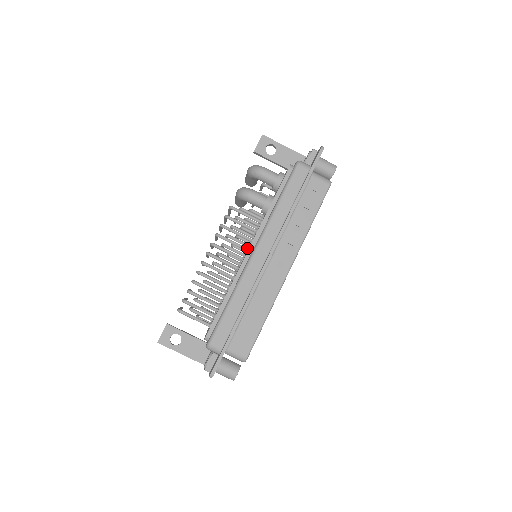
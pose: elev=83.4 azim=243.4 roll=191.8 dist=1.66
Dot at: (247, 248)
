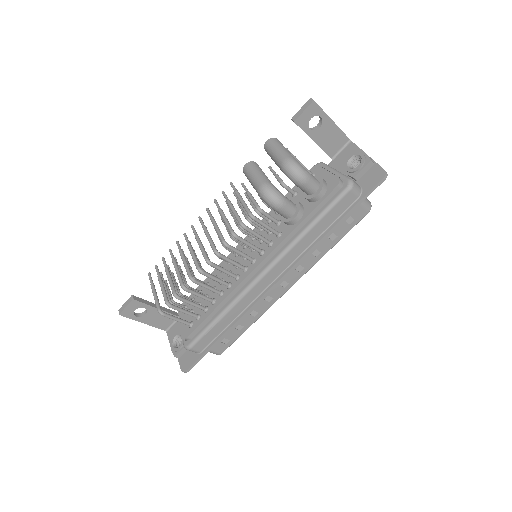
Dot at: (254, 260)
